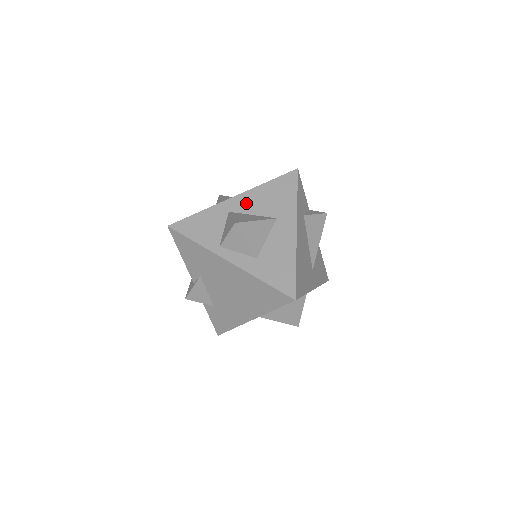
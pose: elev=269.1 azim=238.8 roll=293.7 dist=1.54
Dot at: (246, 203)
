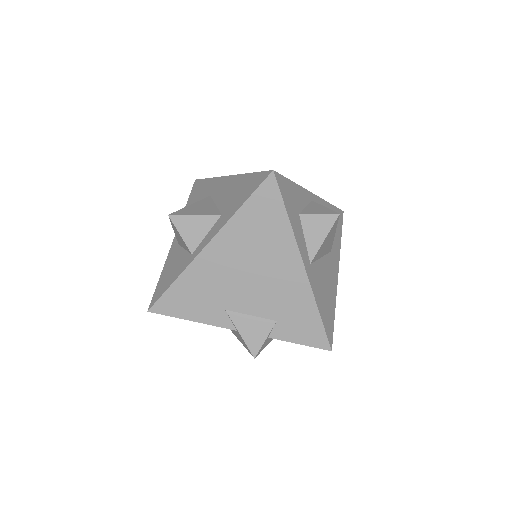
Dot at: occluded
